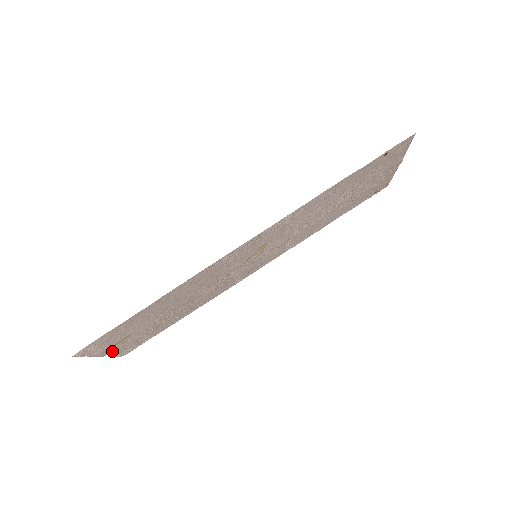
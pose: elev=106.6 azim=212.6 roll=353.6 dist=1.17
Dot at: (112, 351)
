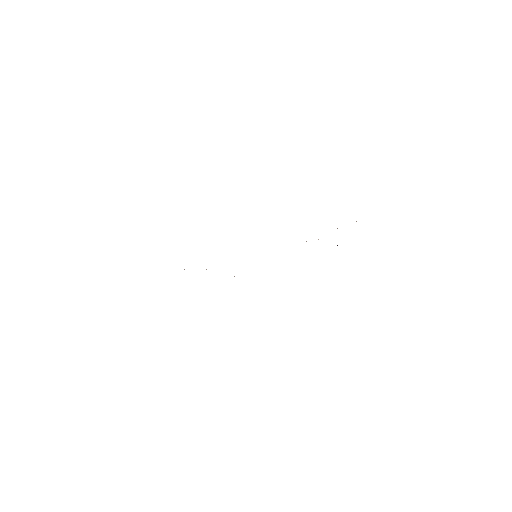
Dot at: occluded
